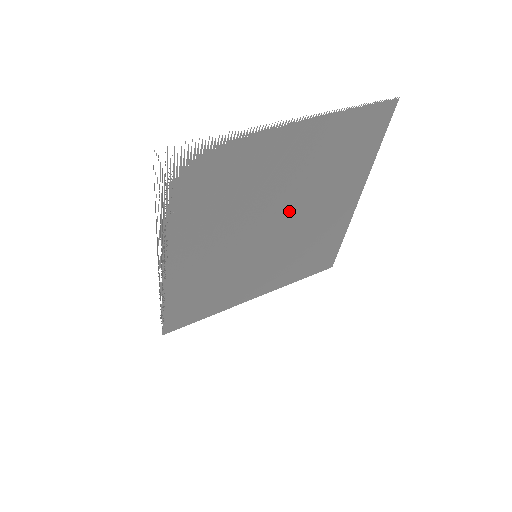
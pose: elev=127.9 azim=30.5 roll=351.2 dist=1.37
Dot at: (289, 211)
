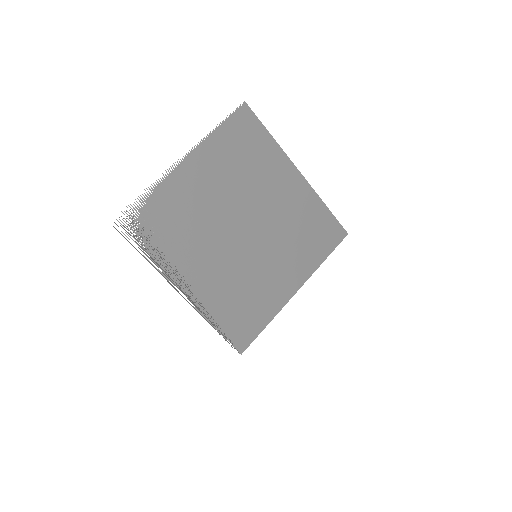
Dot at: (246, 212)
